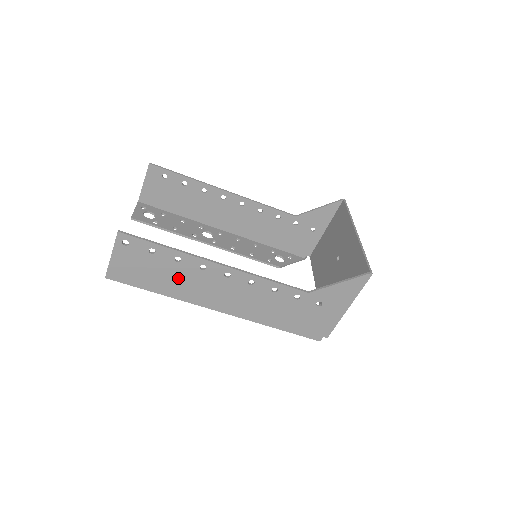
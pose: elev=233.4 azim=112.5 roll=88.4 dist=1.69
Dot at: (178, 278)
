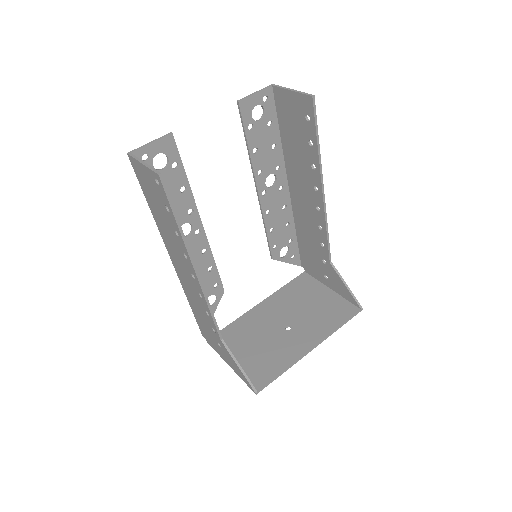
Dot at: (167, 229)
